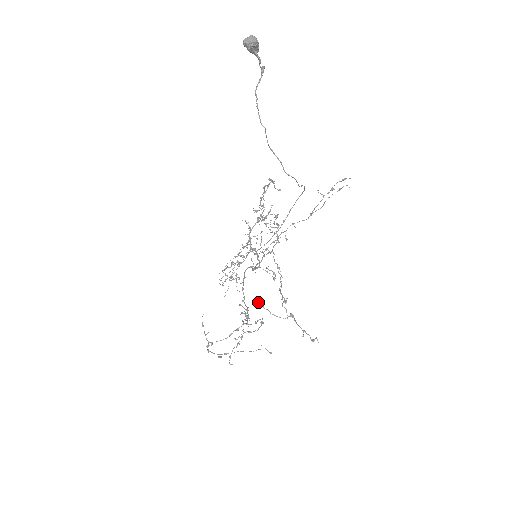
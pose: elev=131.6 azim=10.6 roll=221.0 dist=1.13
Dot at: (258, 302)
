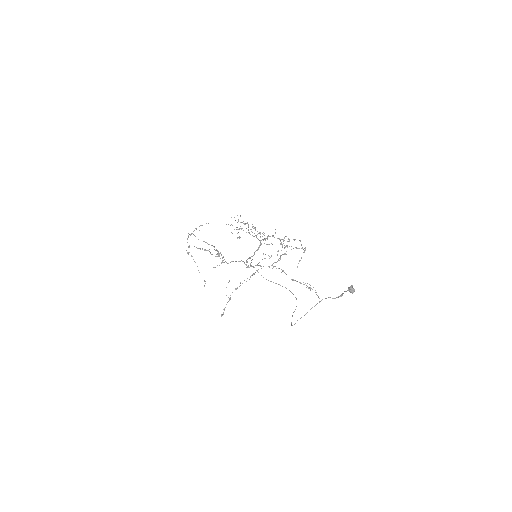
Dot at: (229, 281)
